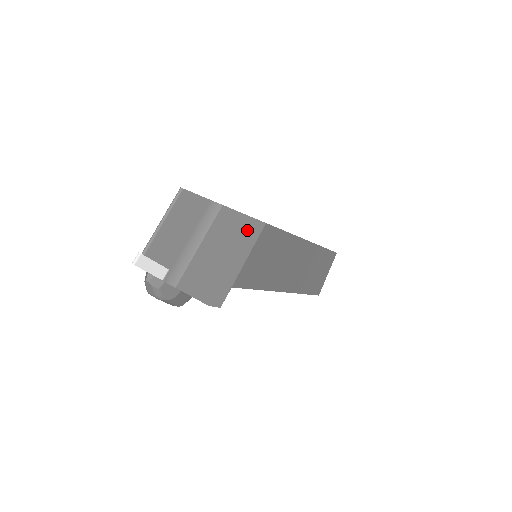
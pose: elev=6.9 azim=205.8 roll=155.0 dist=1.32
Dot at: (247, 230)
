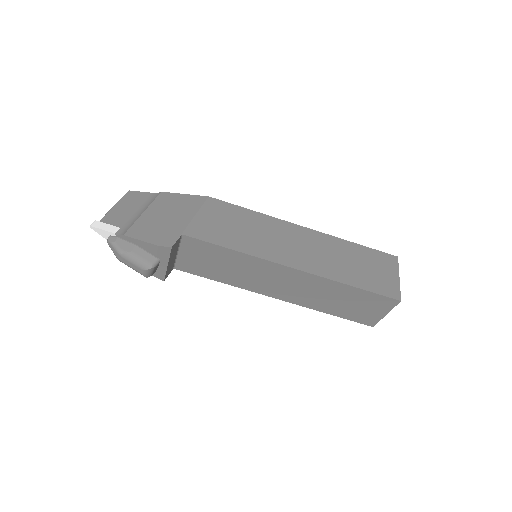
Dot at: (189, 202)
